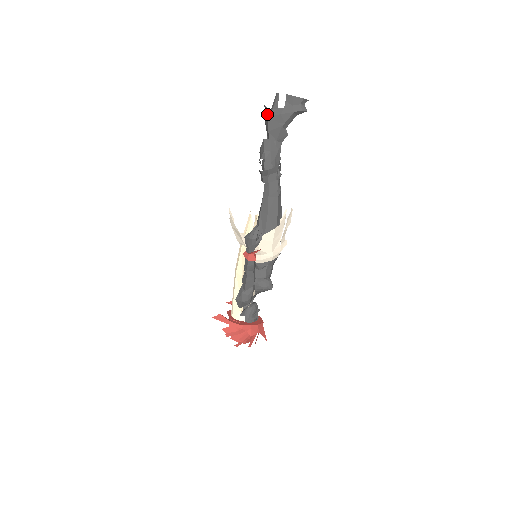
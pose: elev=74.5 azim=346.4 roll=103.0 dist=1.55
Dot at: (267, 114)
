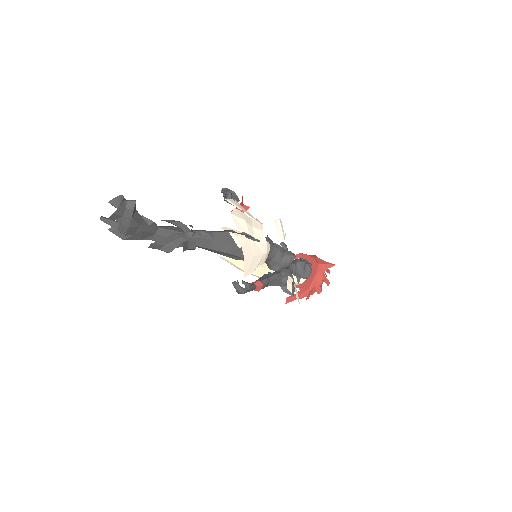
Dot at: occluded
